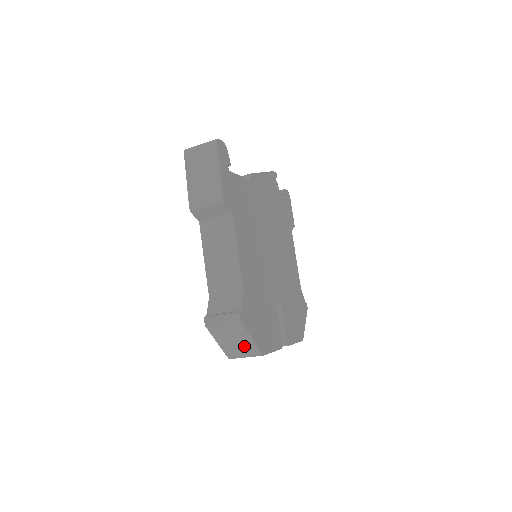
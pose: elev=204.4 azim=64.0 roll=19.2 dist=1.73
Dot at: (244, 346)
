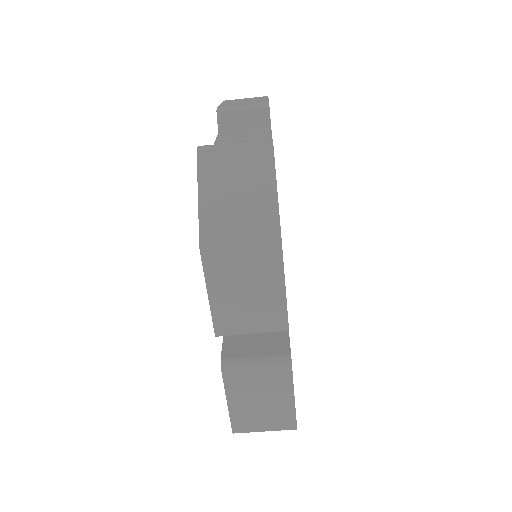
Dot at: (251, 209)
